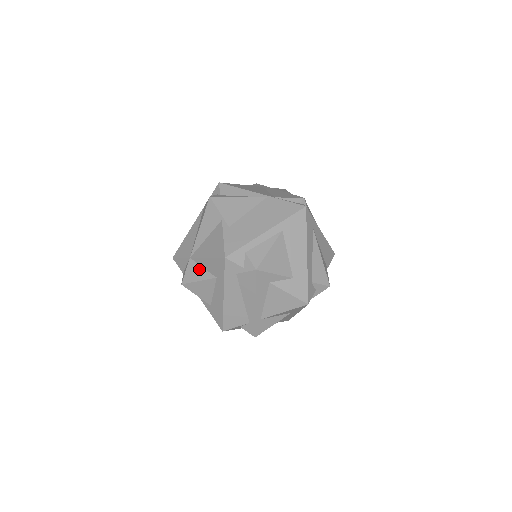
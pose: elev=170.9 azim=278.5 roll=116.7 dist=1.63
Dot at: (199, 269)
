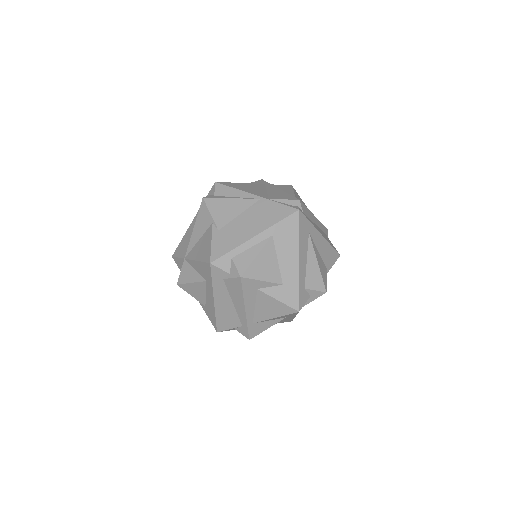
Dot at: (192, 271)
